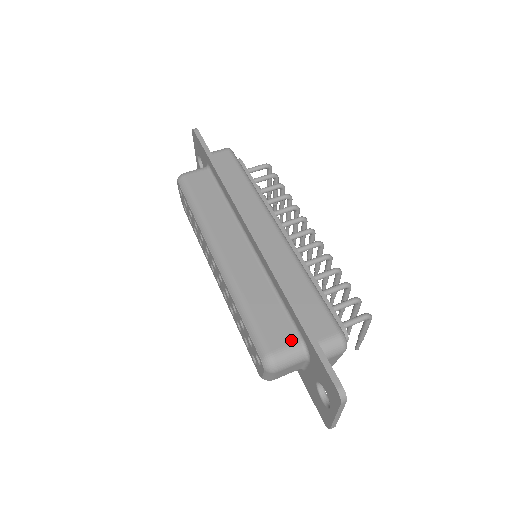
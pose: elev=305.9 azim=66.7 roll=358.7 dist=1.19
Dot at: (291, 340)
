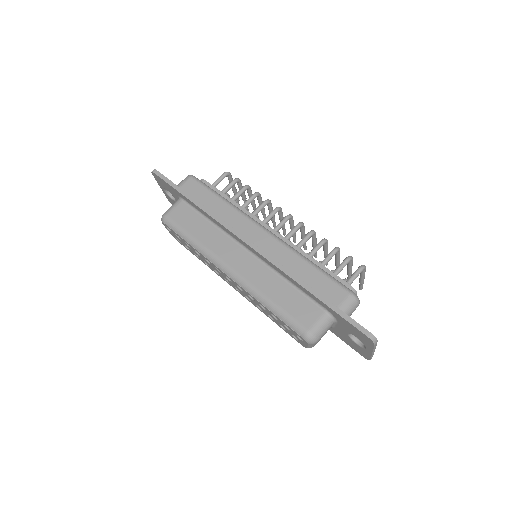
Dot at: (318, 314)
